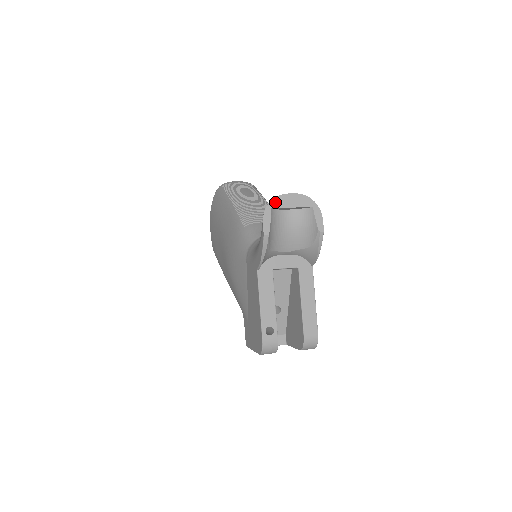
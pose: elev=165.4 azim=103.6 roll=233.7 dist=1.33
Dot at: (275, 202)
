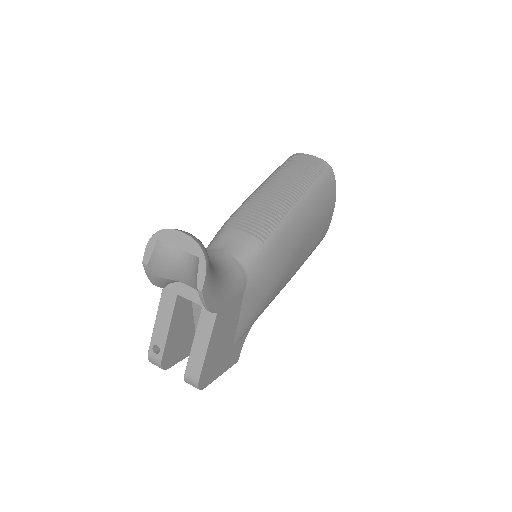
Dot at: (163, 234)
